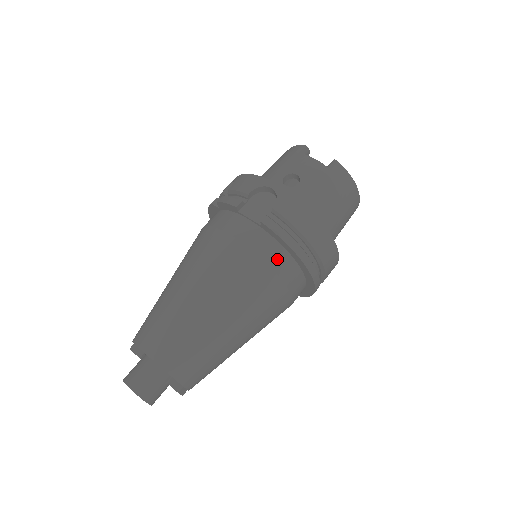
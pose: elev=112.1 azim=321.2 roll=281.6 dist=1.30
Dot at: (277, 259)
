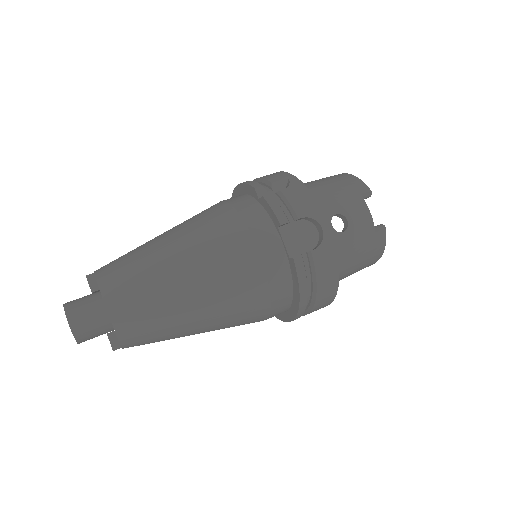
Dot at: (280, 294)
